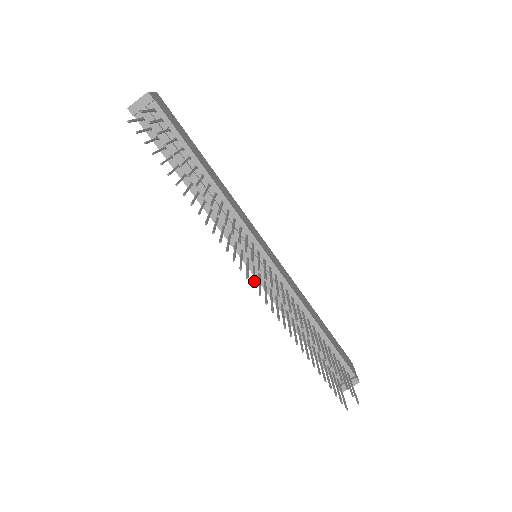
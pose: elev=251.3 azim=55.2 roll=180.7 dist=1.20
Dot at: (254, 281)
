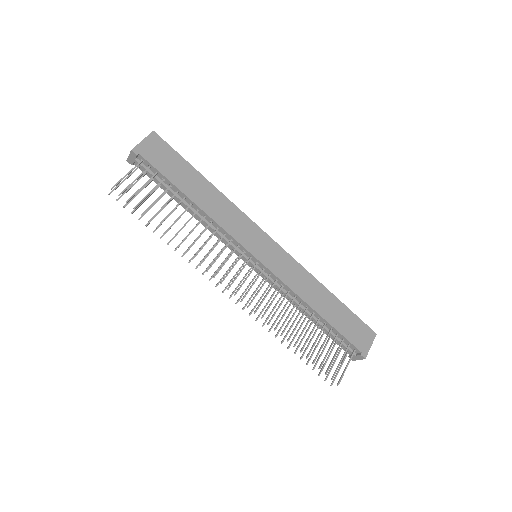
Dot at: (235, 290)
